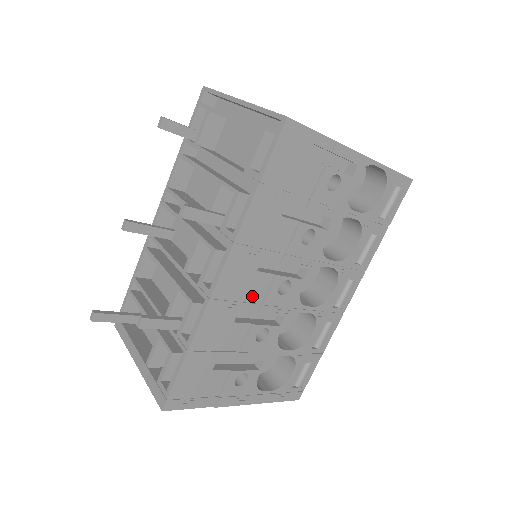
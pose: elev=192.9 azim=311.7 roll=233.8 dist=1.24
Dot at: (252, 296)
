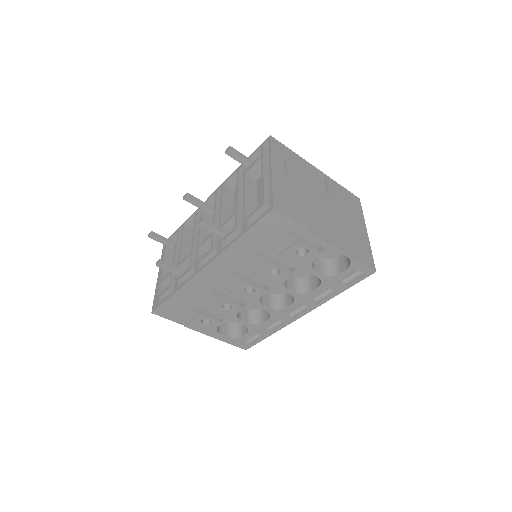
Dot at: (225, 285)
